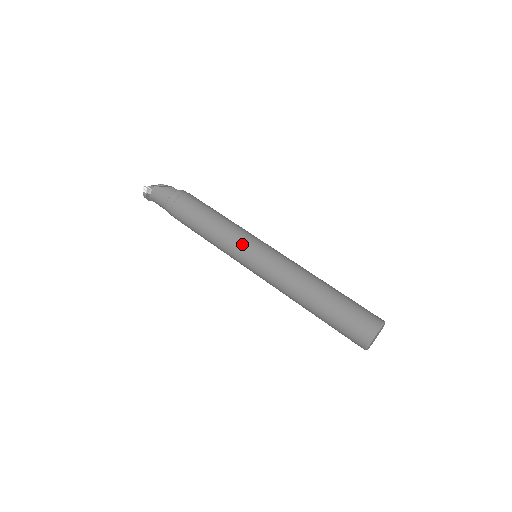
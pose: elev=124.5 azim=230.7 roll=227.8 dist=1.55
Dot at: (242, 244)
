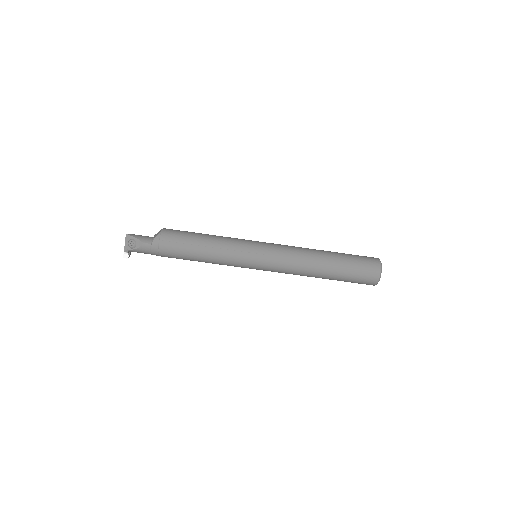
Dot at: (242, 266)
